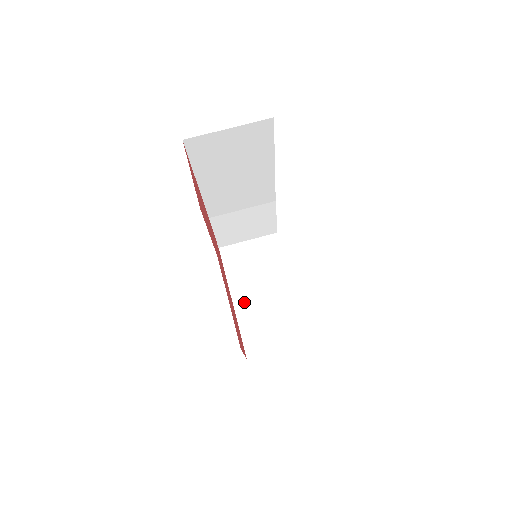
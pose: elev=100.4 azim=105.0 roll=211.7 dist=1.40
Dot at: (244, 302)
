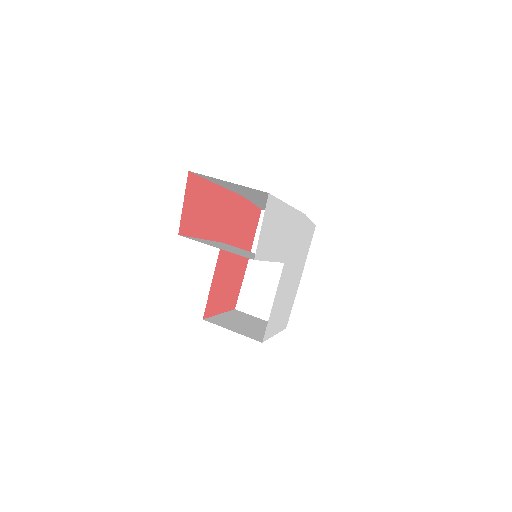
Dot at: (257, 266)
